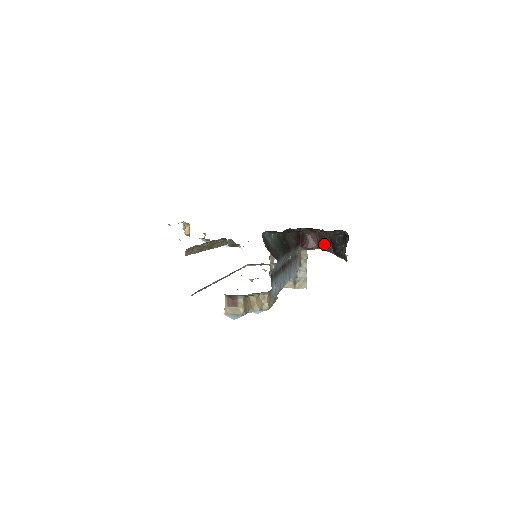
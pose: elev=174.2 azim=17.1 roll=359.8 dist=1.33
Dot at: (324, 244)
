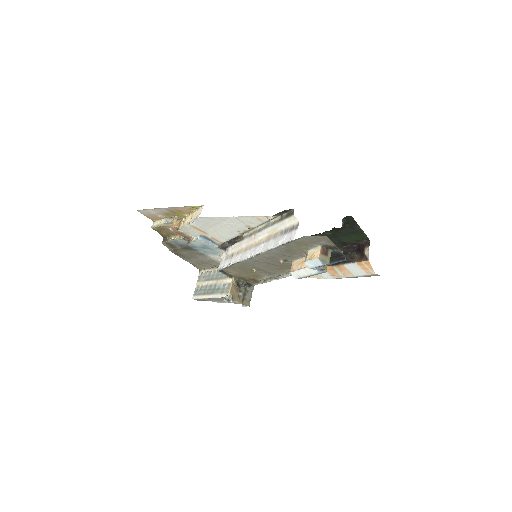
Dot at: occluded
